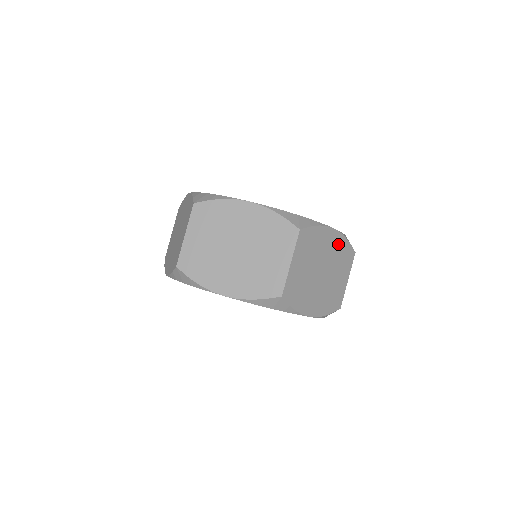
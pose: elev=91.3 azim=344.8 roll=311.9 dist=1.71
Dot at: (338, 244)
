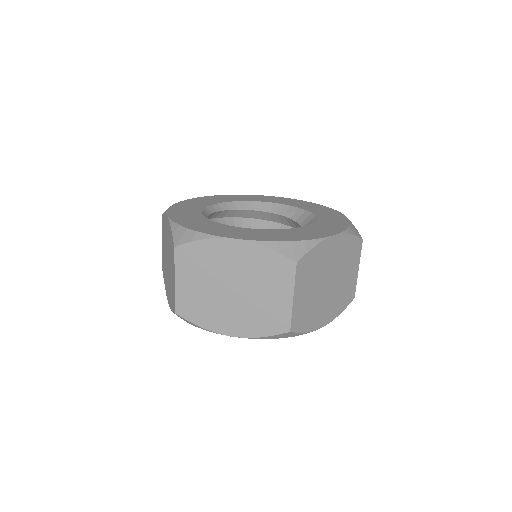
Dot at: occluded
